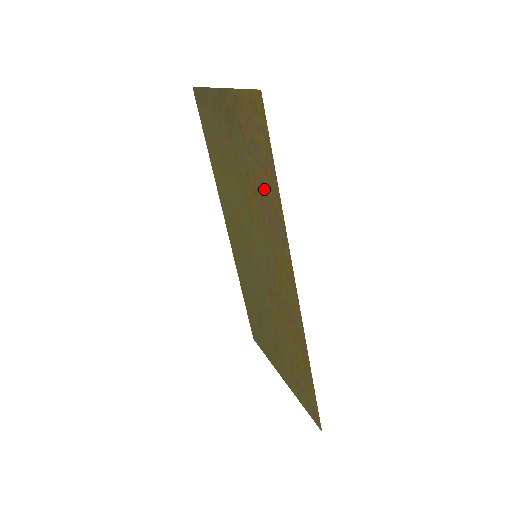
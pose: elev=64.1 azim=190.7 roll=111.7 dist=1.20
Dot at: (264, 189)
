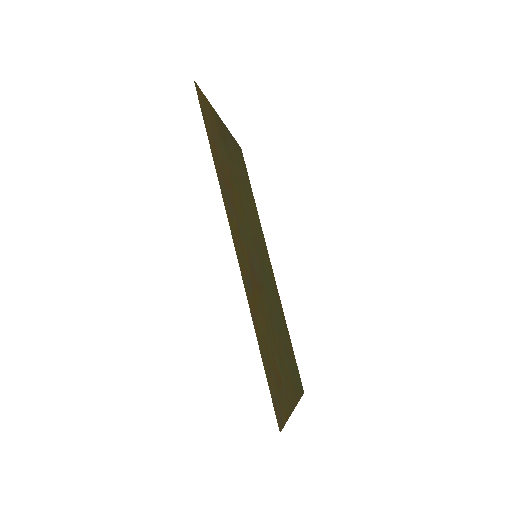
Dot at: (221, 165)
